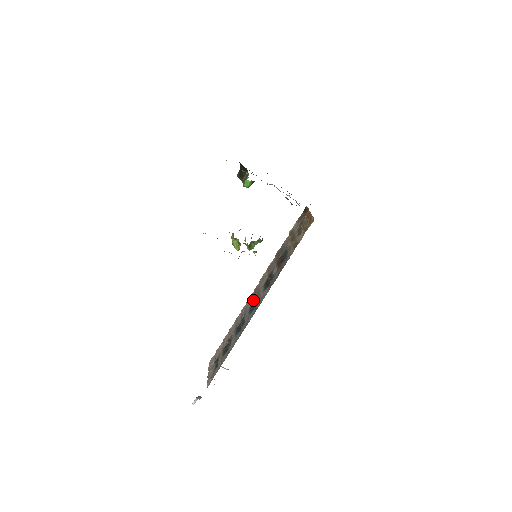
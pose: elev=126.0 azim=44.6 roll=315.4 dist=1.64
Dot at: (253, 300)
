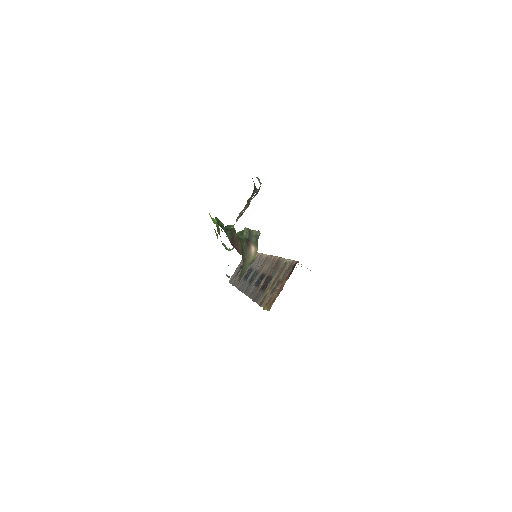
Dot at: (257, 270)
